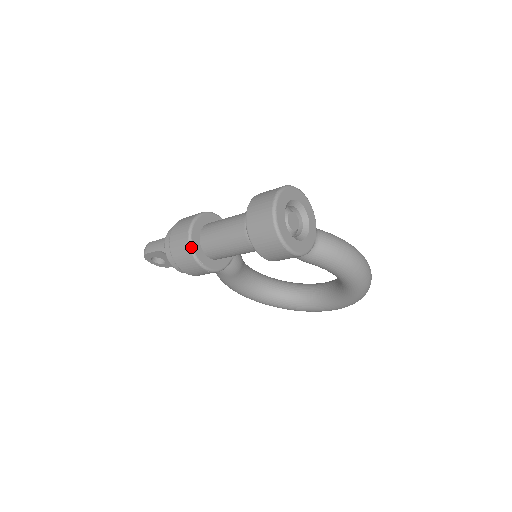
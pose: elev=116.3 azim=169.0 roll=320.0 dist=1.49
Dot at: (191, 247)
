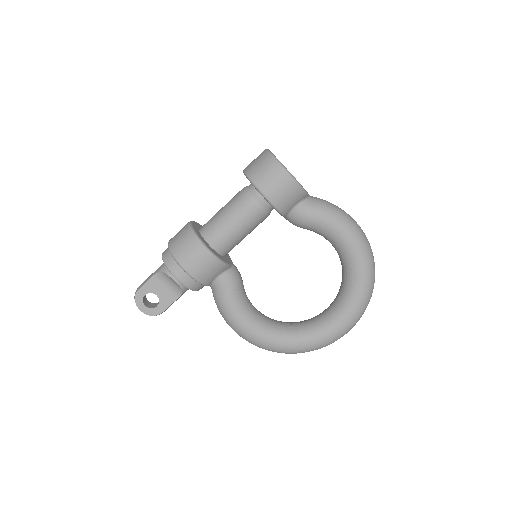
Dot at: (193, 230)
